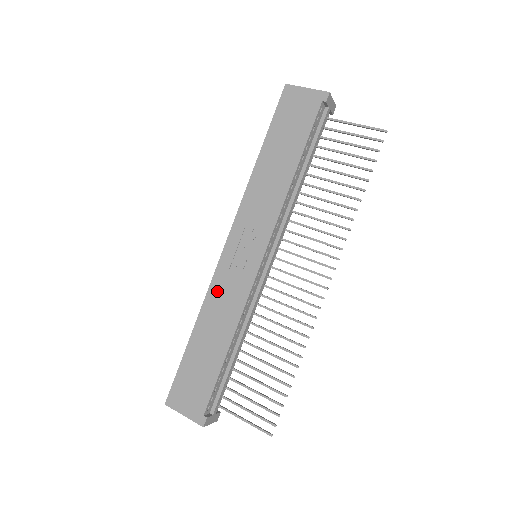
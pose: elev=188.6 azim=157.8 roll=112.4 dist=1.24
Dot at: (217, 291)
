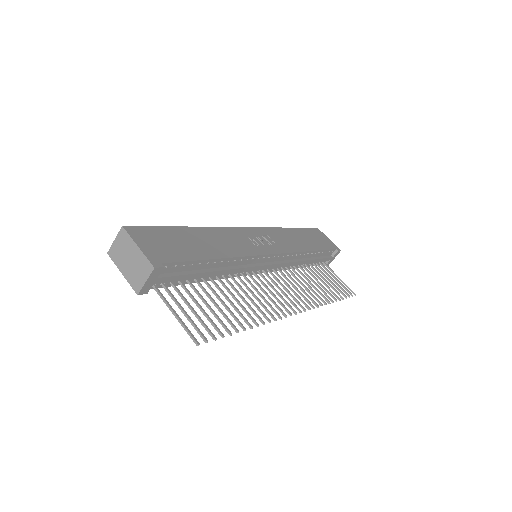
Dot at: (228, 233)
